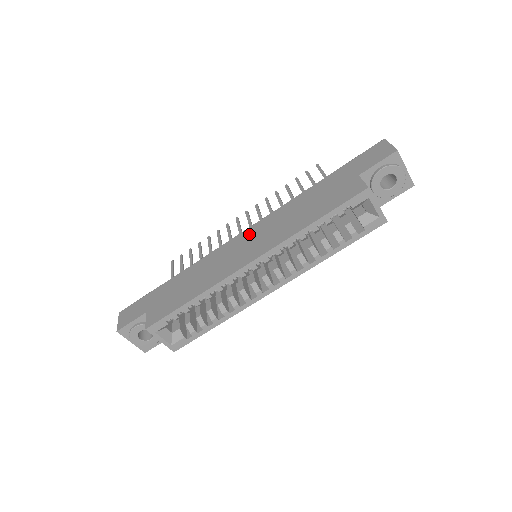
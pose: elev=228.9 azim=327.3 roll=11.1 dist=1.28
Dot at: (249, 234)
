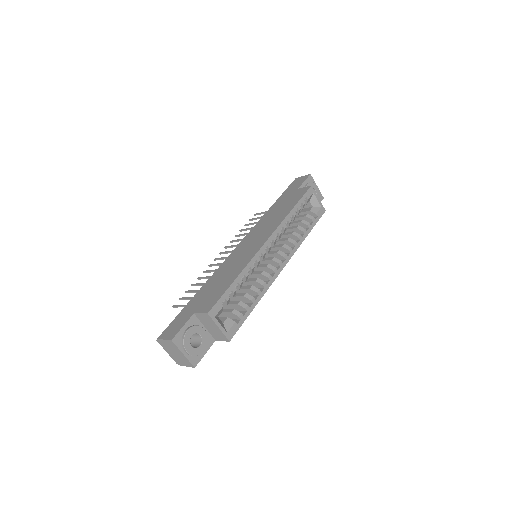
Dot at: (246, 241)
